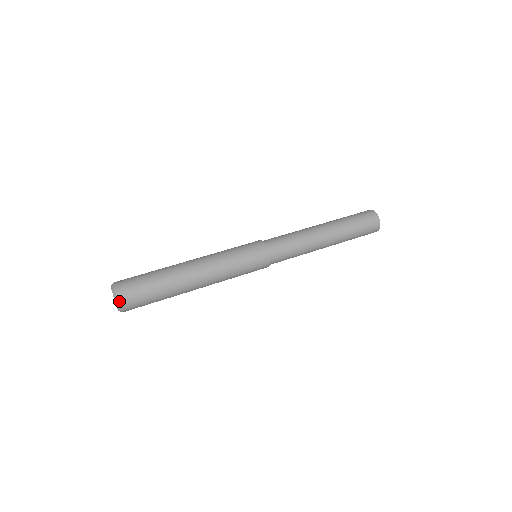
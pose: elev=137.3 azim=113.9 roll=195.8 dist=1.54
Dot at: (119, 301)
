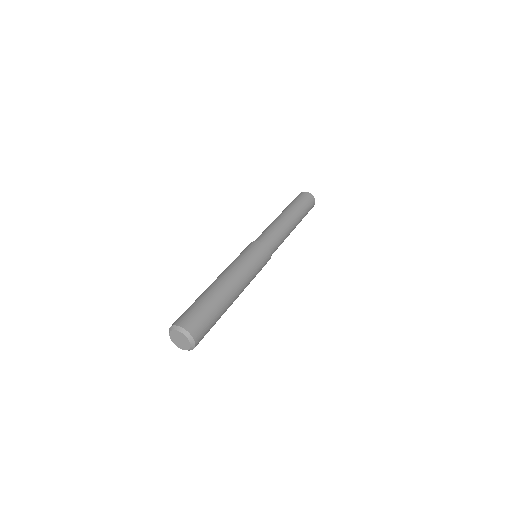
Dot at: (180, 326)
